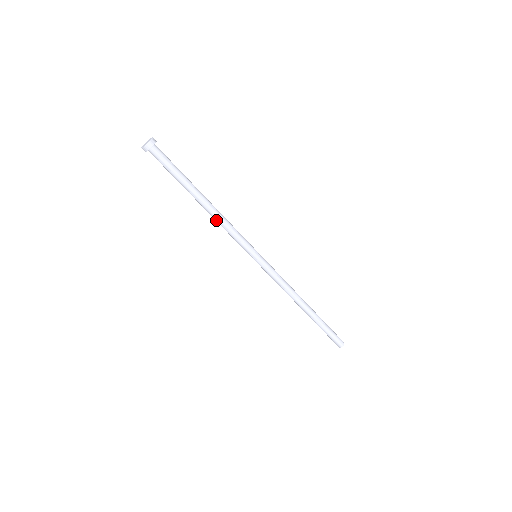
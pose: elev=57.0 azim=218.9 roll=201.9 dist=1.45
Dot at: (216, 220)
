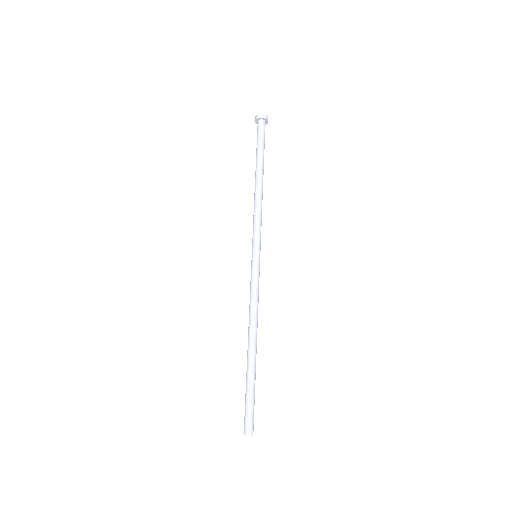
Dot at: (259, 199)
